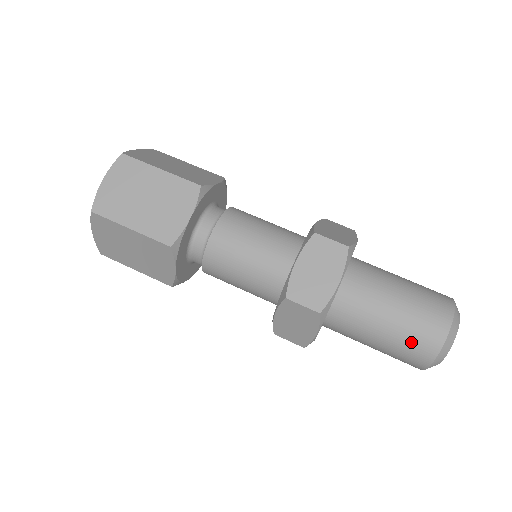
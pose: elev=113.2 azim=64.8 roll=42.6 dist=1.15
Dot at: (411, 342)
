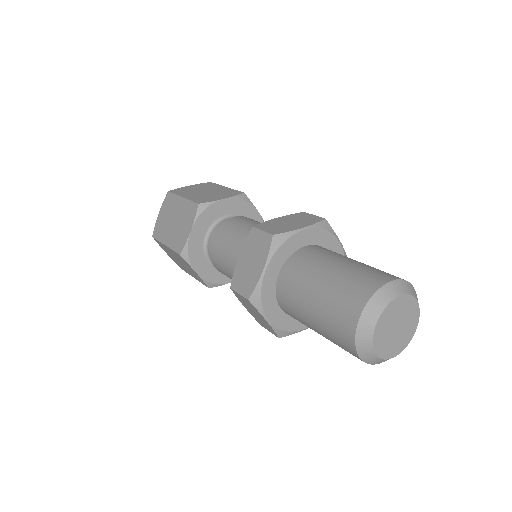
Dot at: (332, 328)
